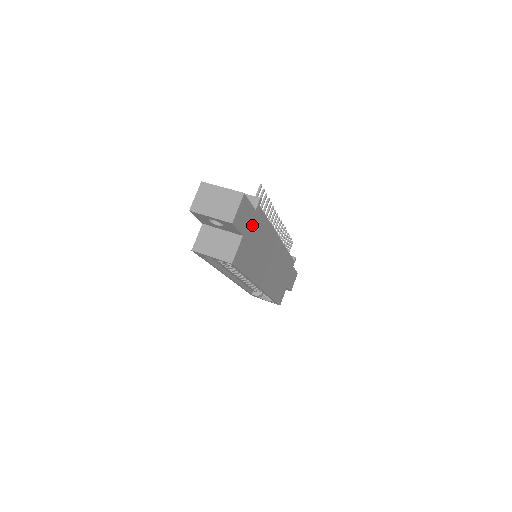
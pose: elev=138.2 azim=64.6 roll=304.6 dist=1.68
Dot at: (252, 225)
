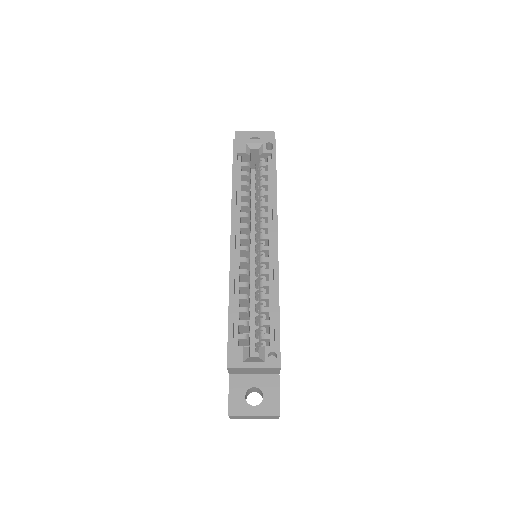
Dot at: occluded
